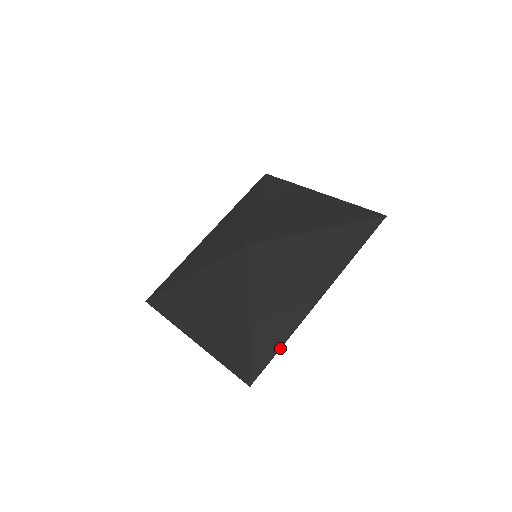
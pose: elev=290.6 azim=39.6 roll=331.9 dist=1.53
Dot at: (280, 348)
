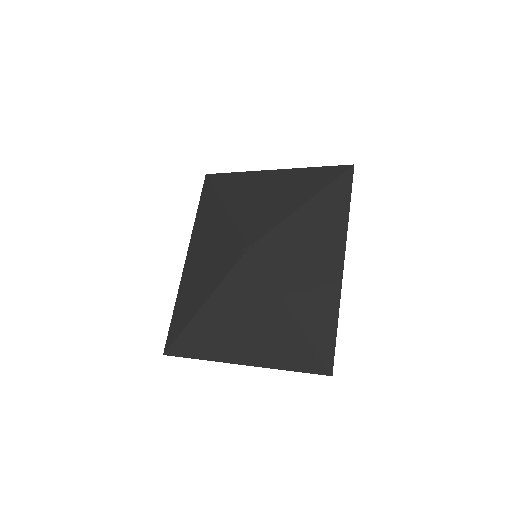
Dot at: (337, 327)
